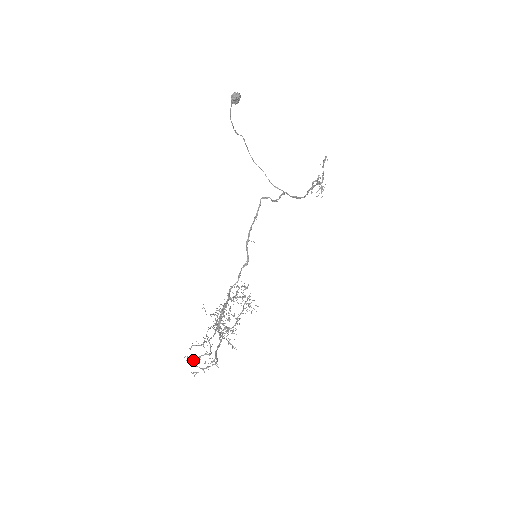
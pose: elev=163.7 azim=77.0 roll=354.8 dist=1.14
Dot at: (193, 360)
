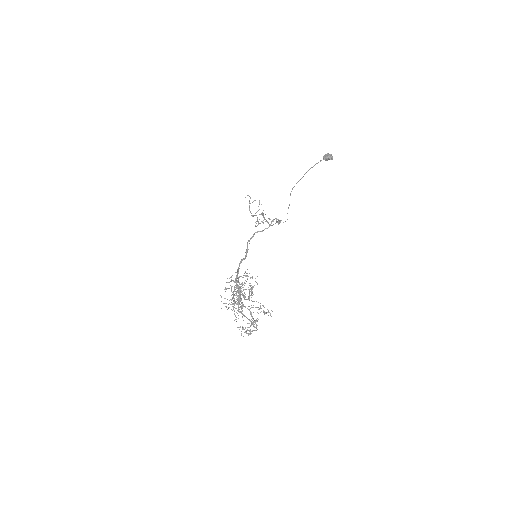
Dot at: (254, 322)
